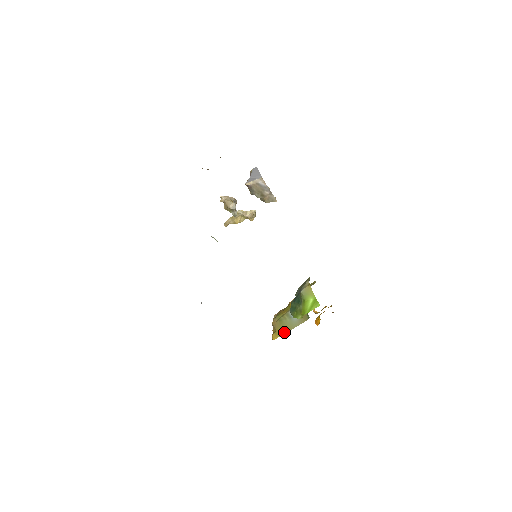
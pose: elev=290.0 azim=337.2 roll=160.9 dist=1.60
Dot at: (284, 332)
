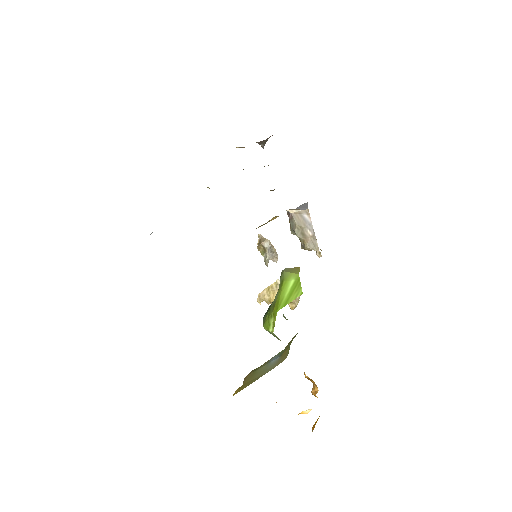
Dot at: (251, 382)
